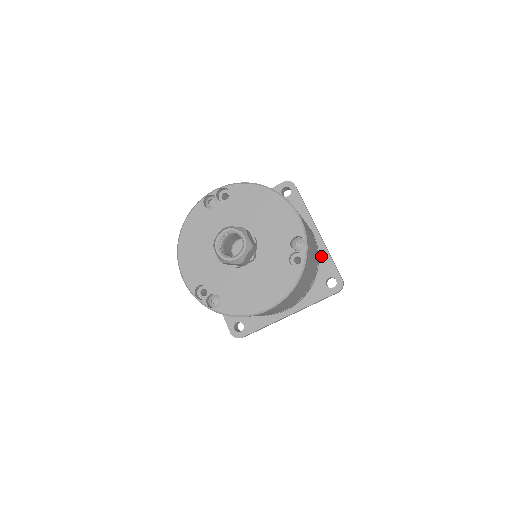
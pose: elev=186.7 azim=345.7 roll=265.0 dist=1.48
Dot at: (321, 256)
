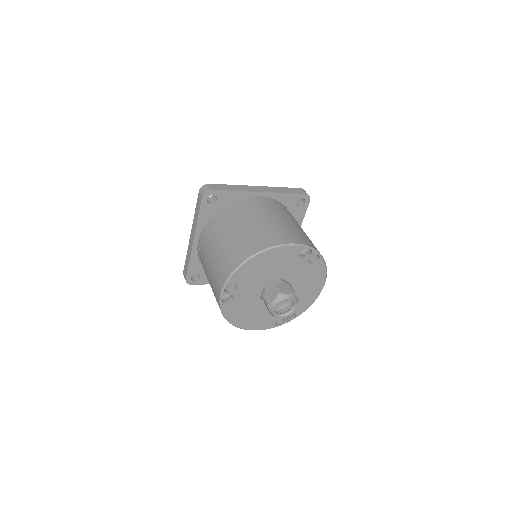
Dot at: (279, 200)
